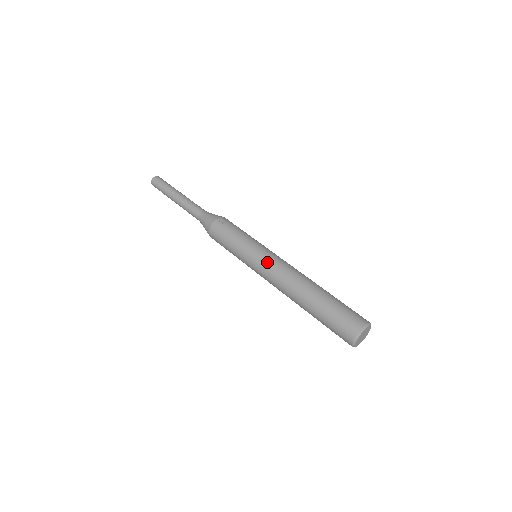
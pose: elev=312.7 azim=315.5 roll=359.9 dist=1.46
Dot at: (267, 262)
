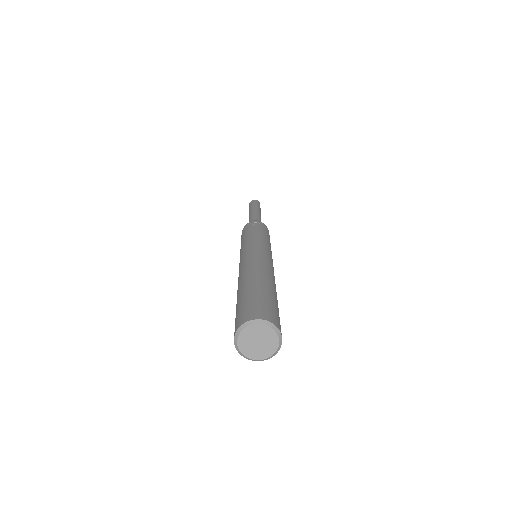
Dot at: (249, 251)
